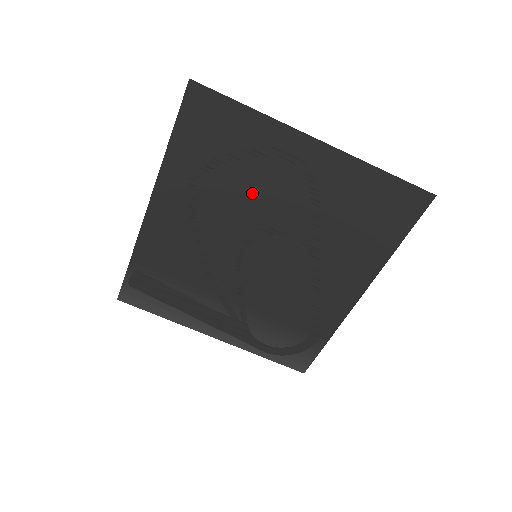
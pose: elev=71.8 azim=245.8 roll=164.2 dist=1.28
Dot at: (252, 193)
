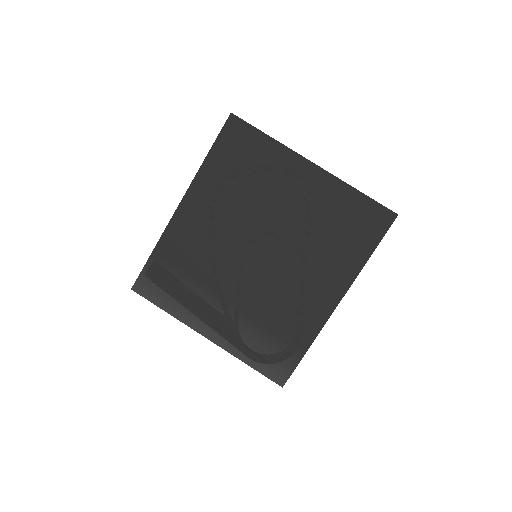
Dot at: (261, 200)
